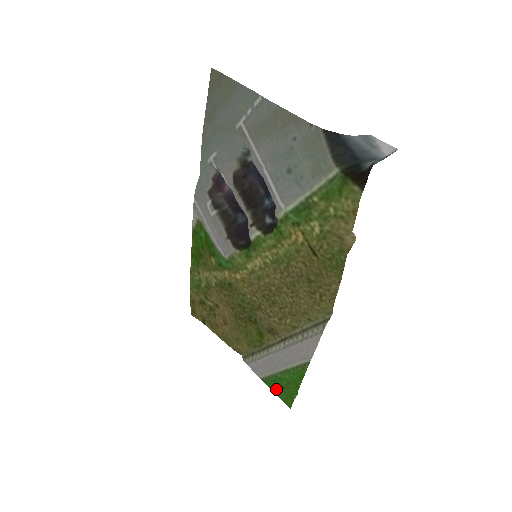
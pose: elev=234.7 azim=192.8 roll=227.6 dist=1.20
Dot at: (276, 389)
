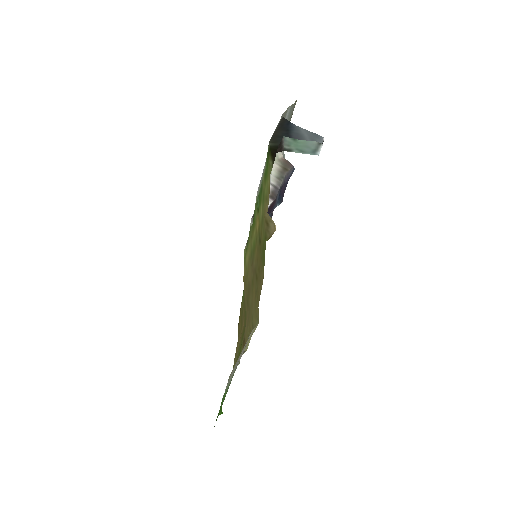
Dot at: occluded
